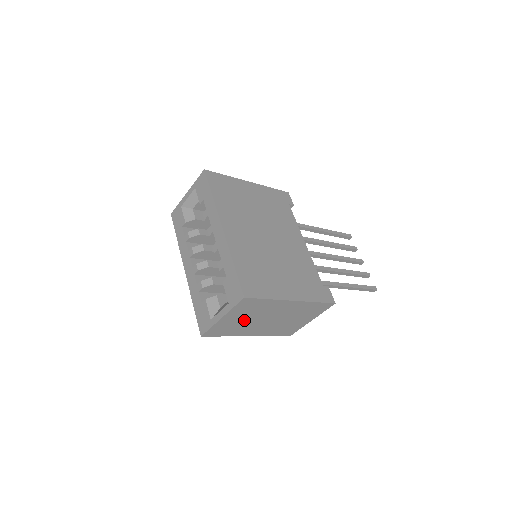
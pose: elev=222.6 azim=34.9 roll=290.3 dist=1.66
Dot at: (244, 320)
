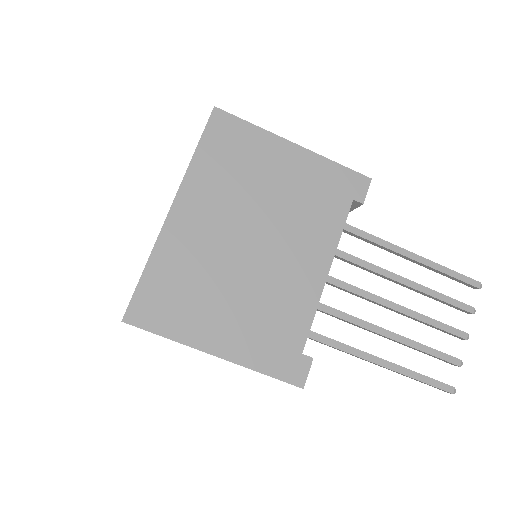
Dot at: occluded
